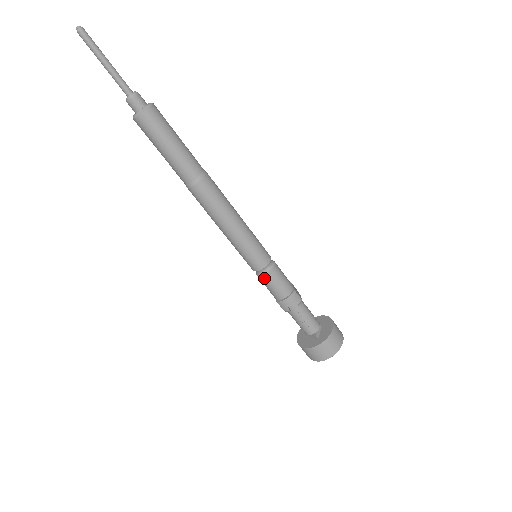
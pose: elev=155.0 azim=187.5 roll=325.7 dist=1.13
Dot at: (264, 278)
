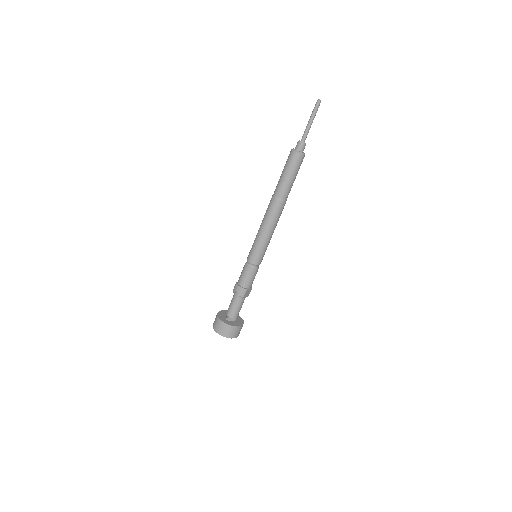
Dot at: (245, 266)
